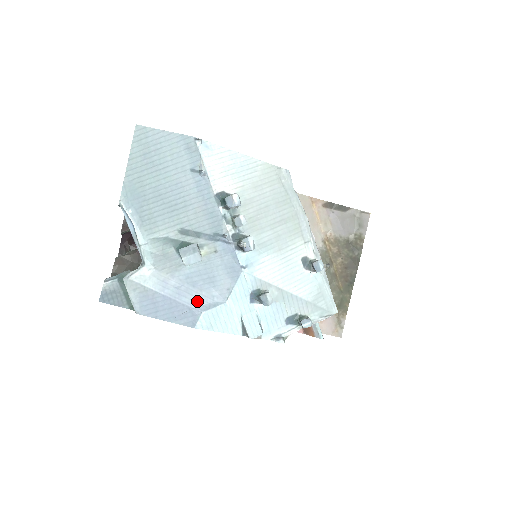
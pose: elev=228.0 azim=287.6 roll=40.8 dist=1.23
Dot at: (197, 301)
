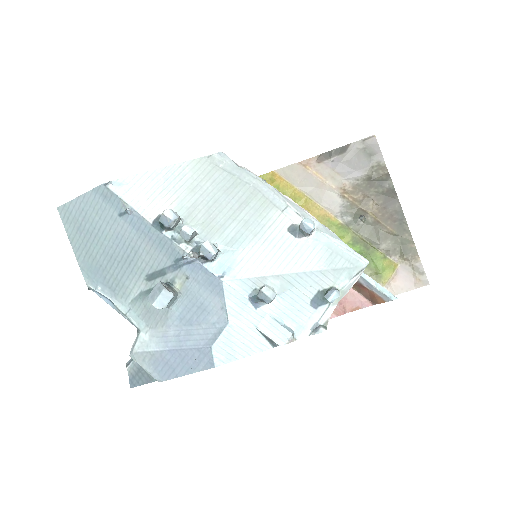
Dot at: (201, 338)
